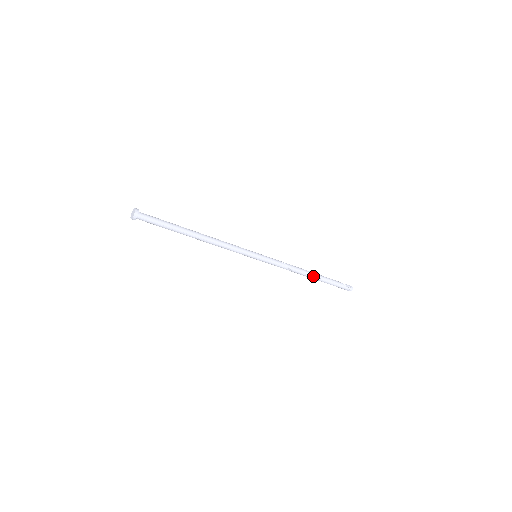
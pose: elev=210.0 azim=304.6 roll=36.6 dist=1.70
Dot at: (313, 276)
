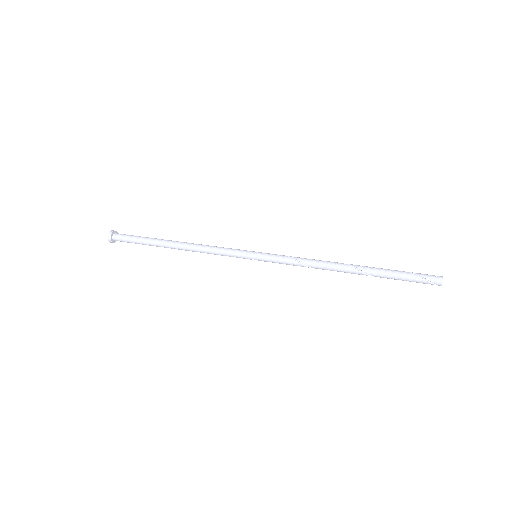
Dot at: (353, 272)
